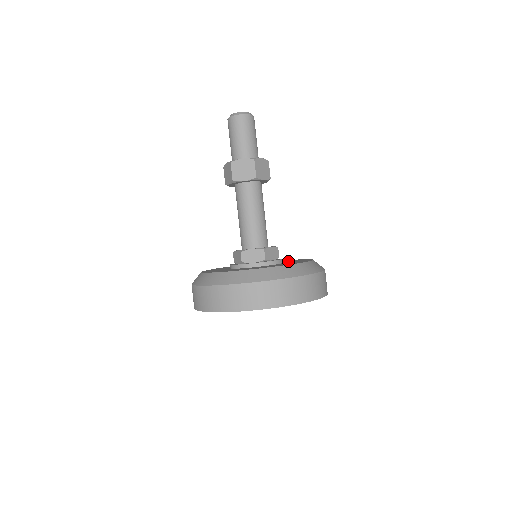
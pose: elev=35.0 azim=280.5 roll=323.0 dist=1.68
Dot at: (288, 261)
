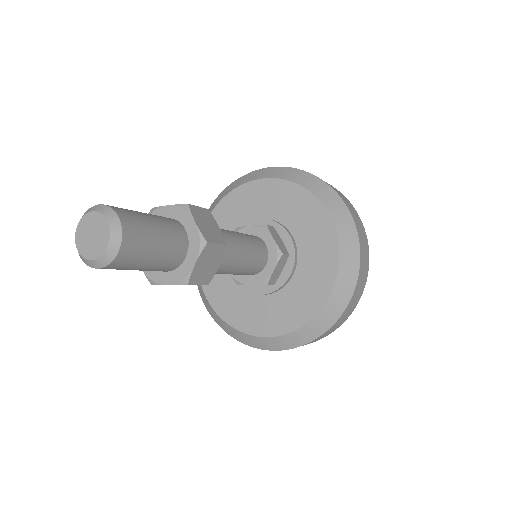
Dot at: (301, 229)
